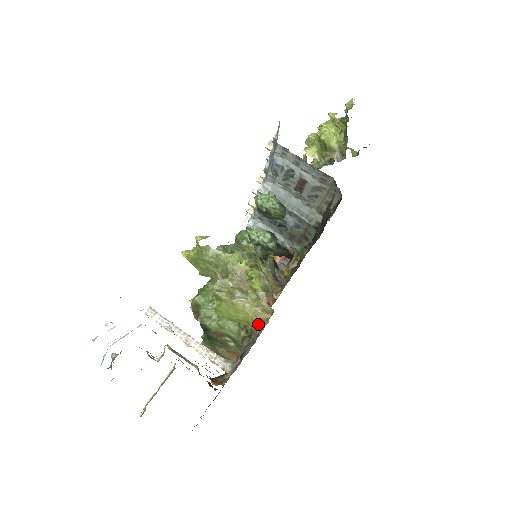
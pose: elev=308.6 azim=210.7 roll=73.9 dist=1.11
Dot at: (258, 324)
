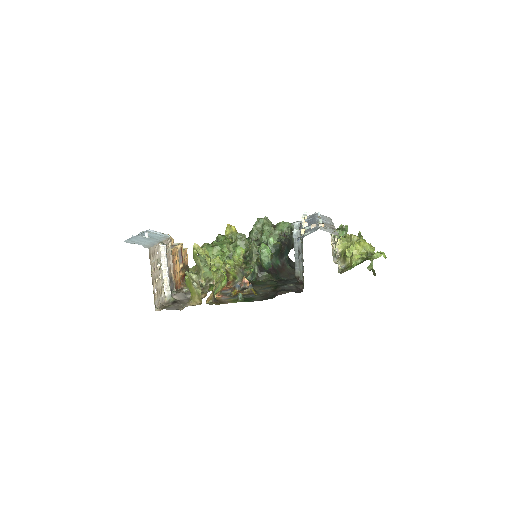
Dot at: (192, 300)
